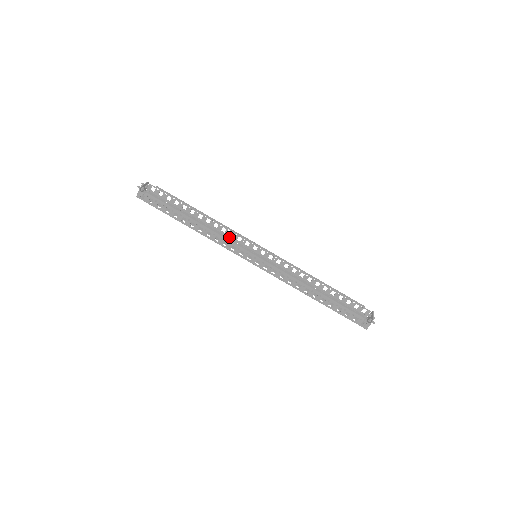
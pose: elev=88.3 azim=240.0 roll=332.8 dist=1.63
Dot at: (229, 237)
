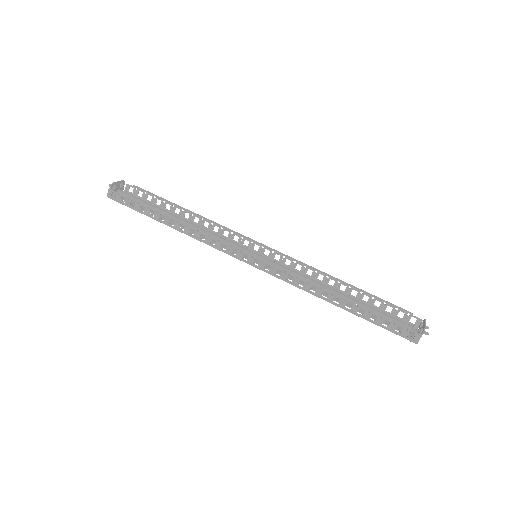
Dot at: (223, 237)
